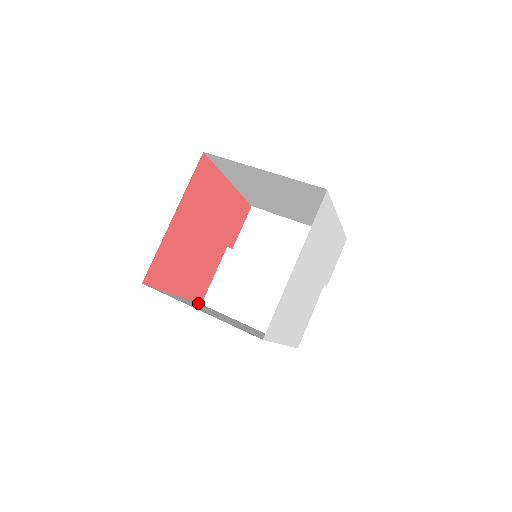
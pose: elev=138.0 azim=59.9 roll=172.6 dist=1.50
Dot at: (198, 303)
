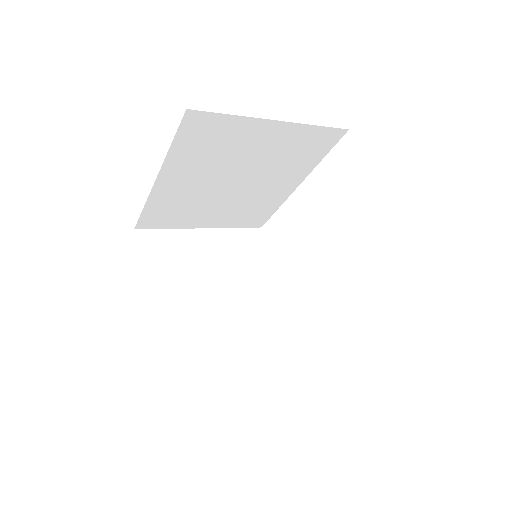
Dot at: occluded
